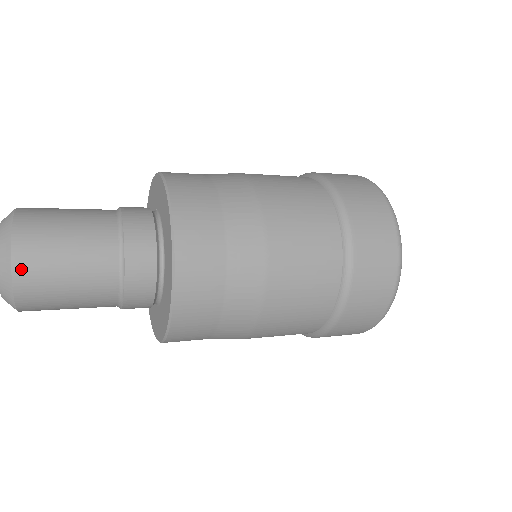
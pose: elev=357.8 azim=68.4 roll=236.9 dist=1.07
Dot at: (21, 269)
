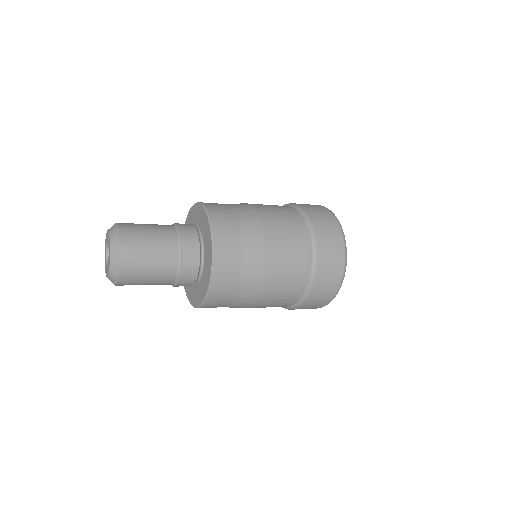
Dot at: (124, 266)
